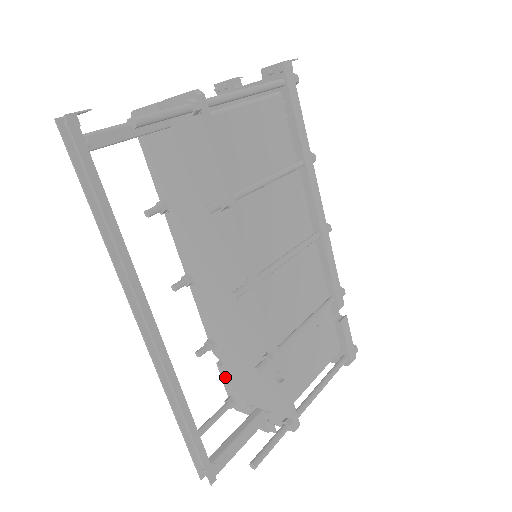
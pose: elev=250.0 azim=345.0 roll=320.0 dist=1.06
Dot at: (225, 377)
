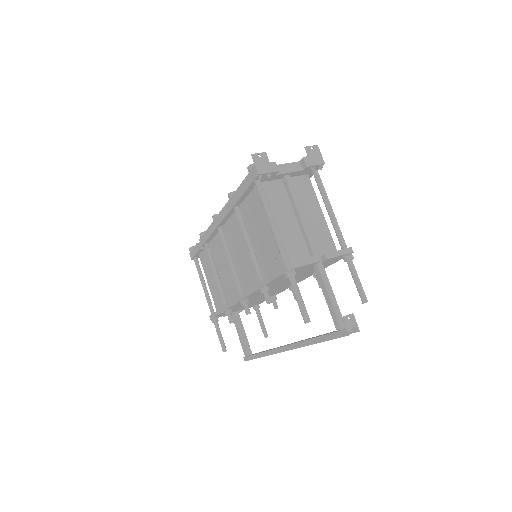
Dot at: (221, 314)
